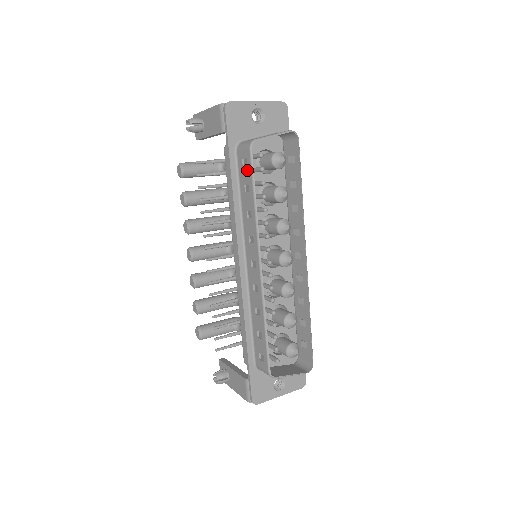
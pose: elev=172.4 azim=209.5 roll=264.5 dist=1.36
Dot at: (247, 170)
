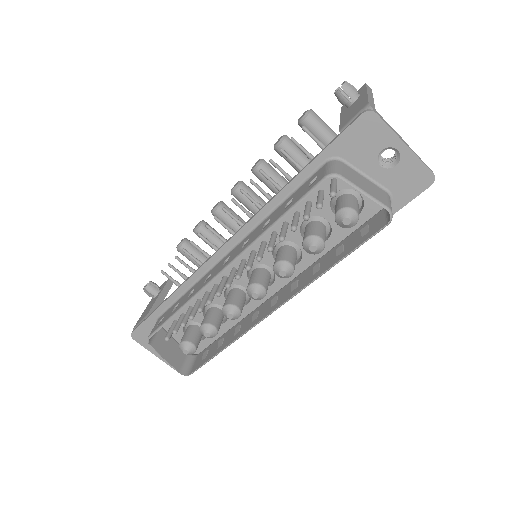
Dot at: (305, 190)
